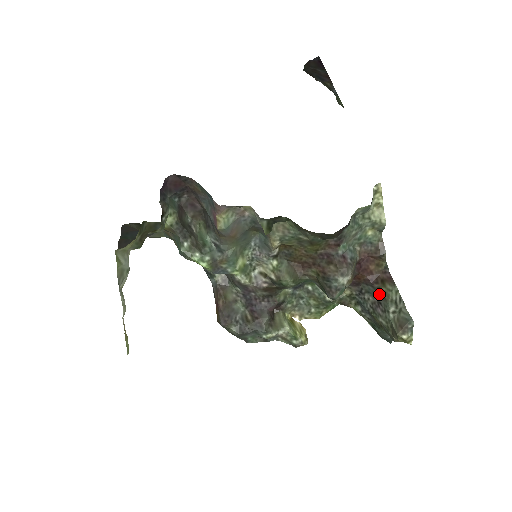
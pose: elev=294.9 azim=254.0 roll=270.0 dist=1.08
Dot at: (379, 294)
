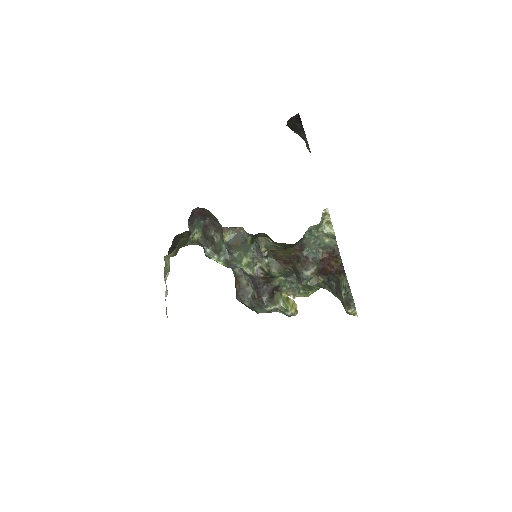
Dot at: (337, 282)
